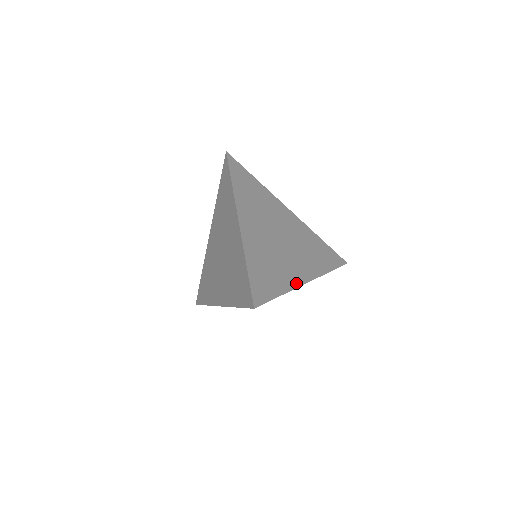
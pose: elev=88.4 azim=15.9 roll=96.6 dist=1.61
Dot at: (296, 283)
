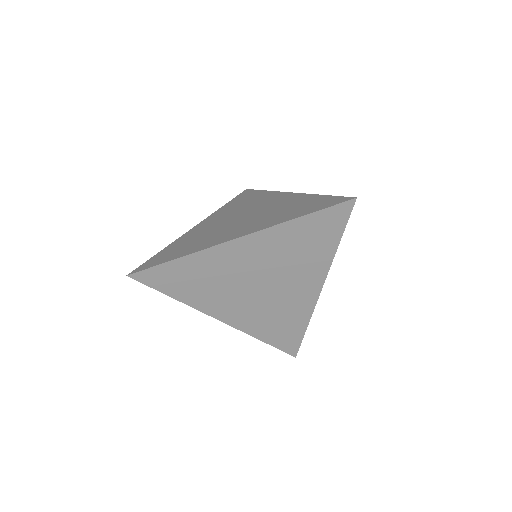
Dot at: occluded
